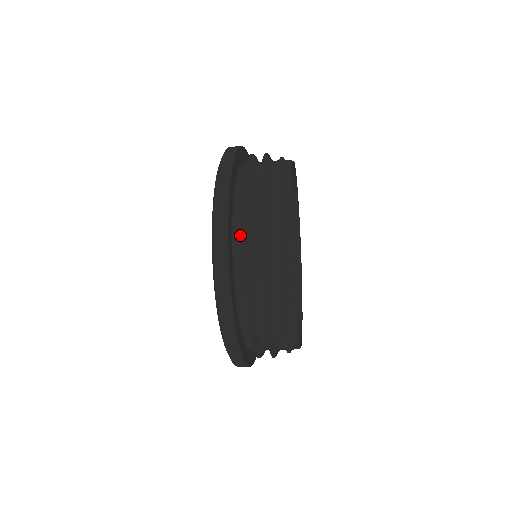
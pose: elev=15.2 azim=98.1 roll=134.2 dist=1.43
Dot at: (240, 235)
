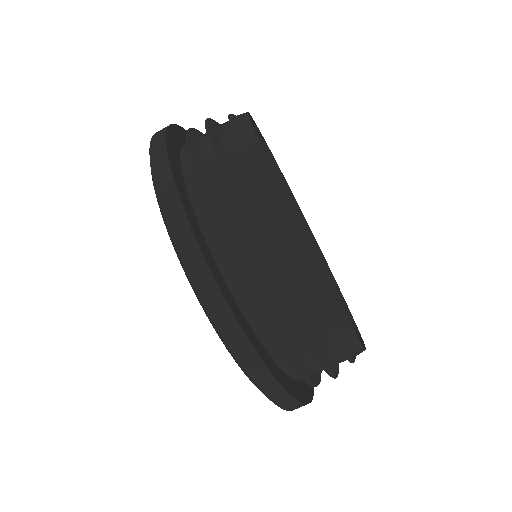
Dot at: occluded
